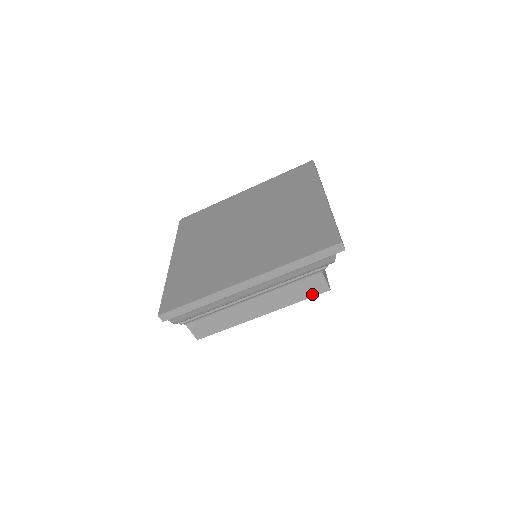
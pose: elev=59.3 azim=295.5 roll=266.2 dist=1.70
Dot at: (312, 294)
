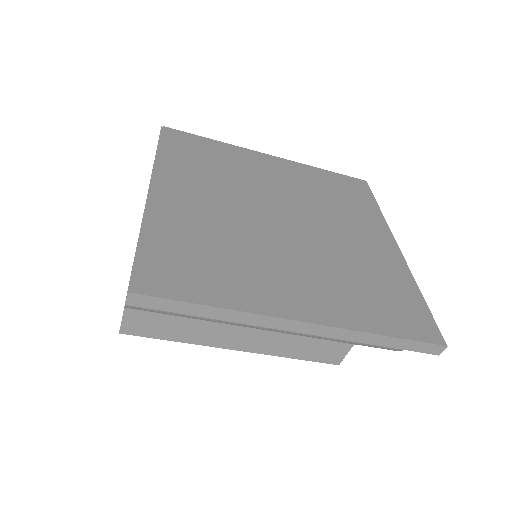
Dot at: (317, 359)
